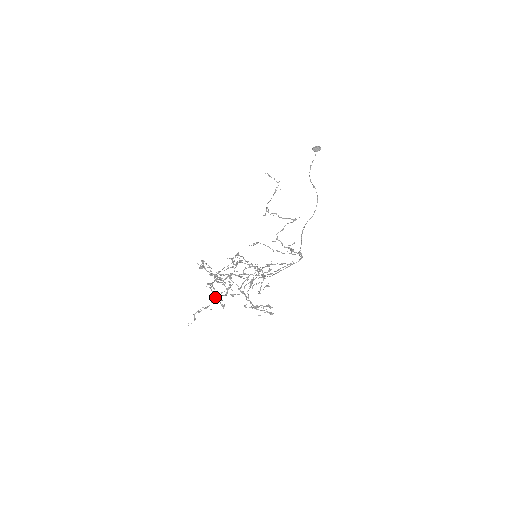
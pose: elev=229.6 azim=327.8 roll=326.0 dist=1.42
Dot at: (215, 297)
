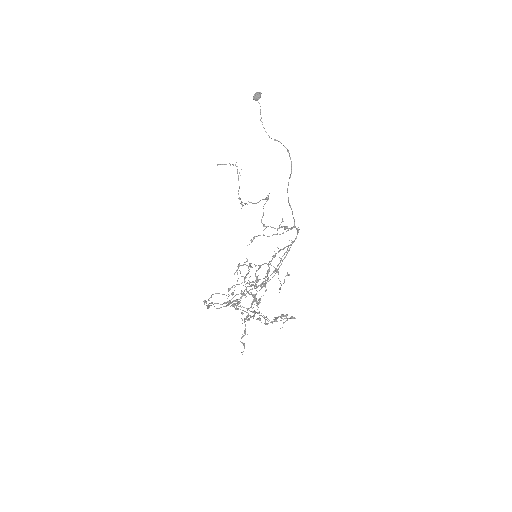
Dot at: (245, 318)
